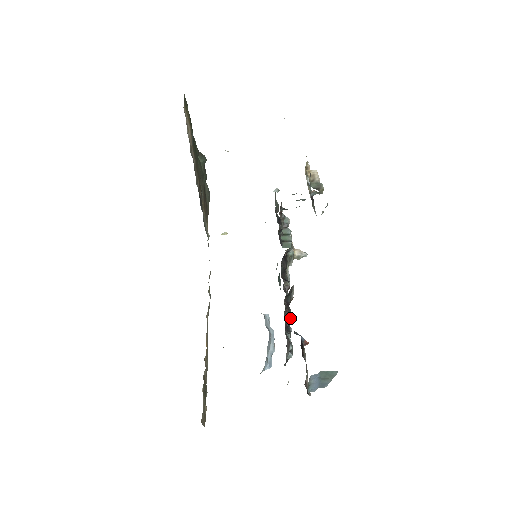
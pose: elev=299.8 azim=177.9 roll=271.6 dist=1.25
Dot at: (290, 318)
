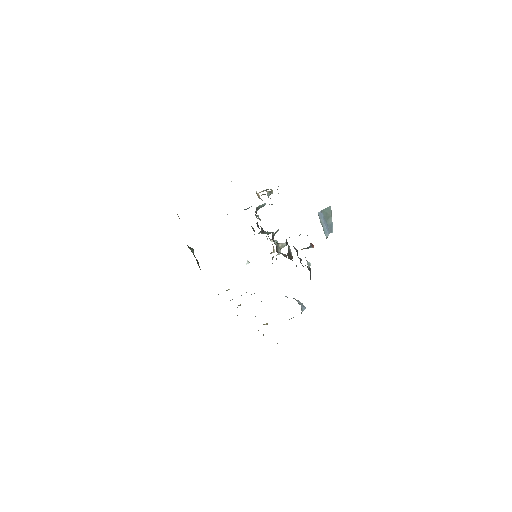
Dot at: (295, 248)
